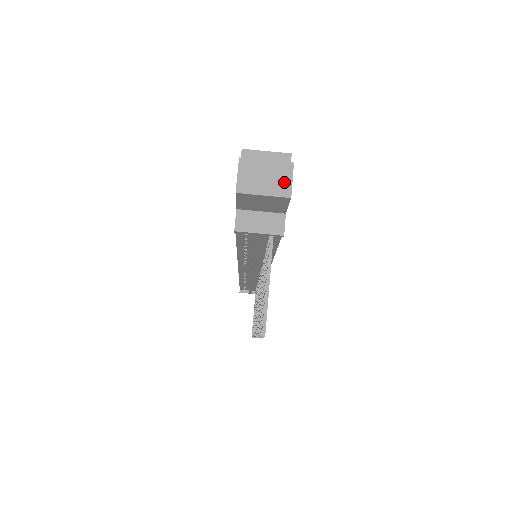
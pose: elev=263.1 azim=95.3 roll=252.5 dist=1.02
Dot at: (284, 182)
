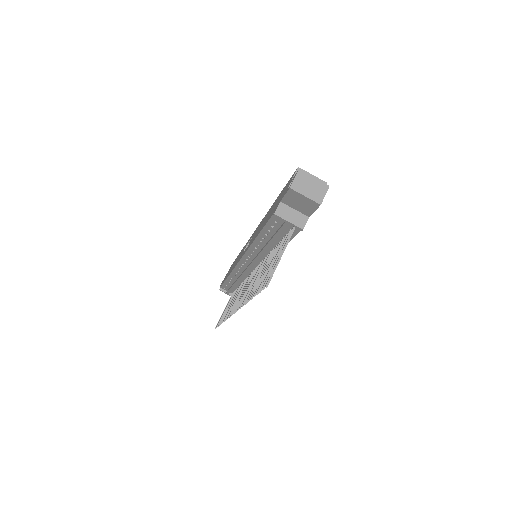
Dot at: (320, 194)
